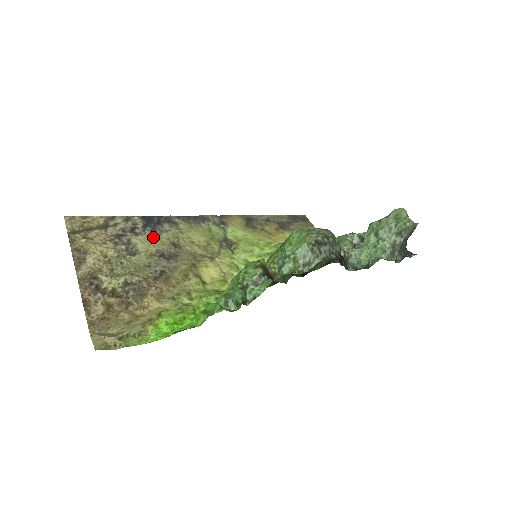
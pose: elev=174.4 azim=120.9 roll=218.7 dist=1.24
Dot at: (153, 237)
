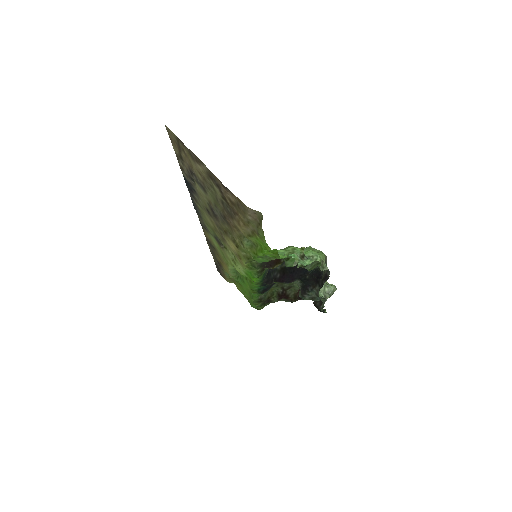
Dot at: (199, 194)
